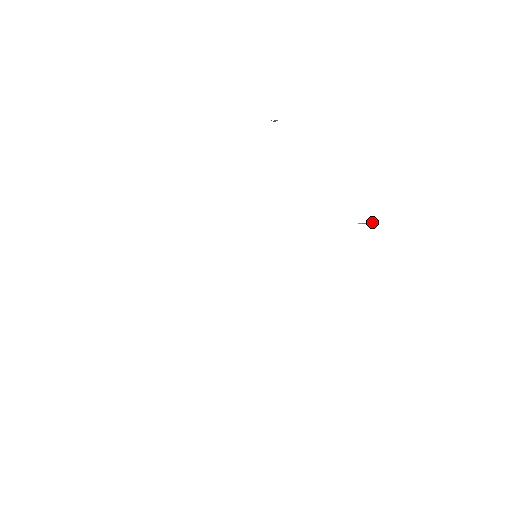
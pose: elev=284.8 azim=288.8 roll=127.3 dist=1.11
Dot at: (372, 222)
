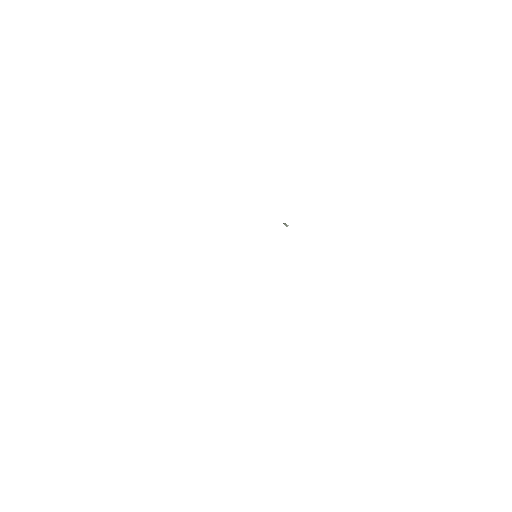
Dot at: occluded
